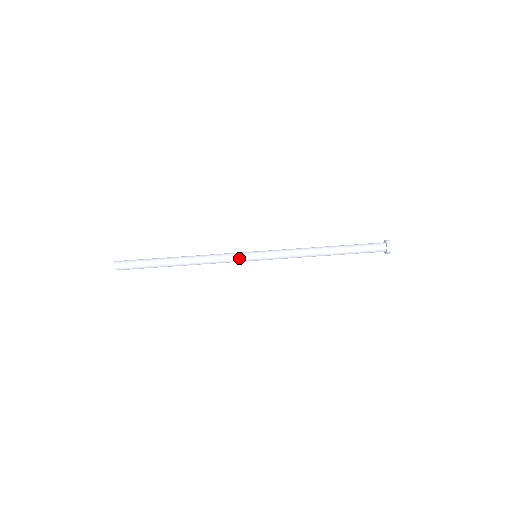
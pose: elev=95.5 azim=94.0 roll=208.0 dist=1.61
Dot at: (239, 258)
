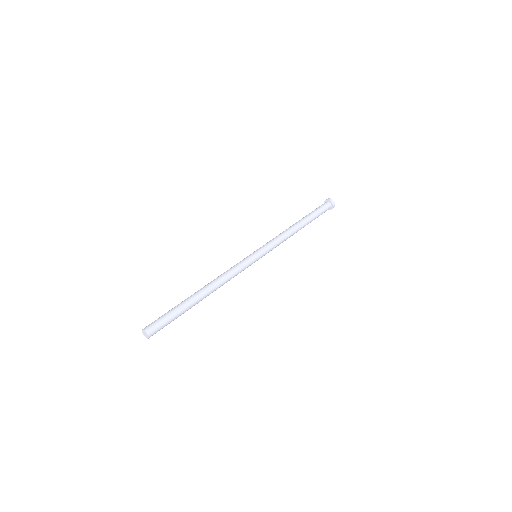
Dot at: (246, 262)
